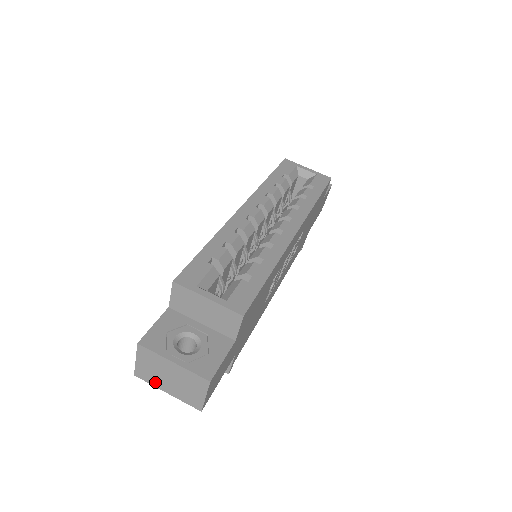
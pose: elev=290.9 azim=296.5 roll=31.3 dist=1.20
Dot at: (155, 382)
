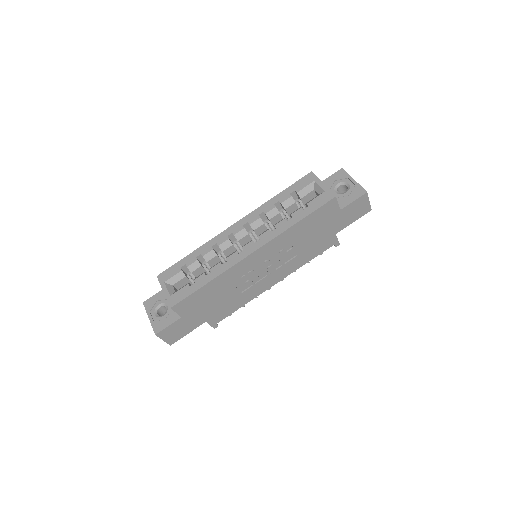
Dot at: occluded
